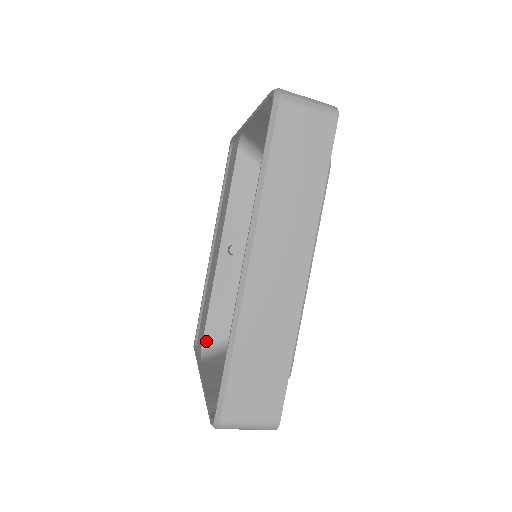
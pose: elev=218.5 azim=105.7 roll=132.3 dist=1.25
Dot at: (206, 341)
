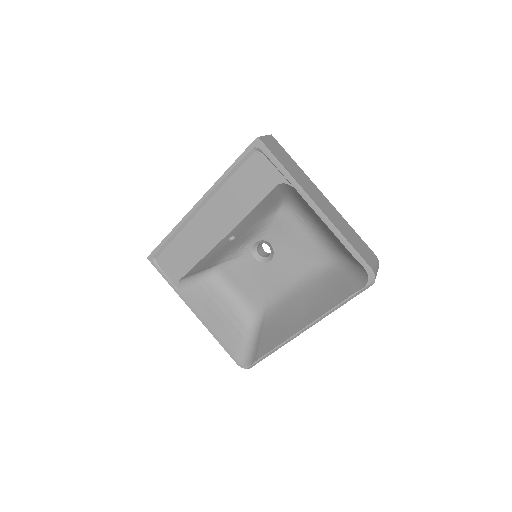
Dot at: (183, 278)
